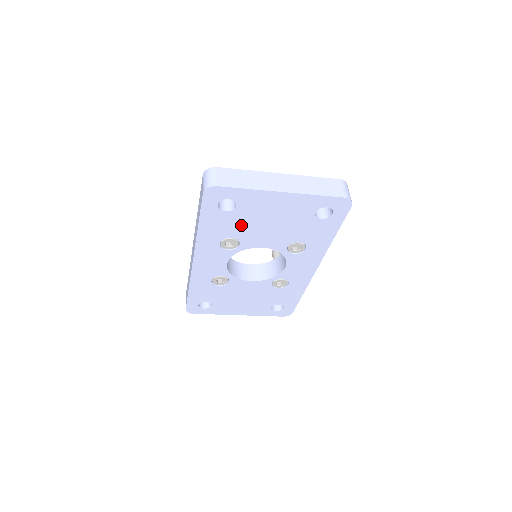
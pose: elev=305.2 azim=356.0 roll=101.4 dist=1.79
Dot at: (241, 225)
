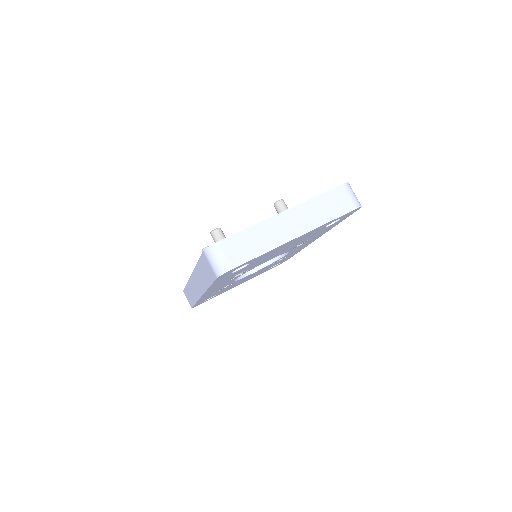
Dot at: (251, 265)
